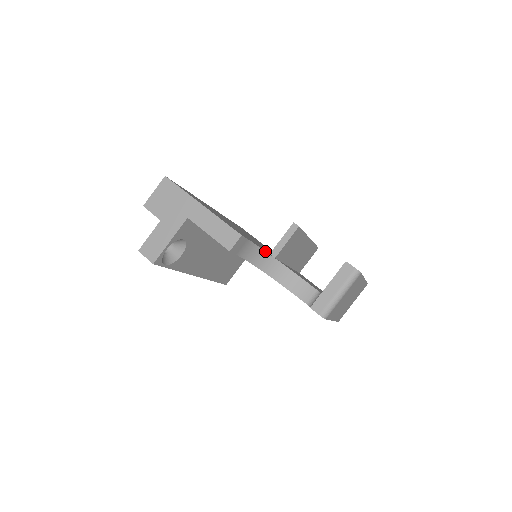
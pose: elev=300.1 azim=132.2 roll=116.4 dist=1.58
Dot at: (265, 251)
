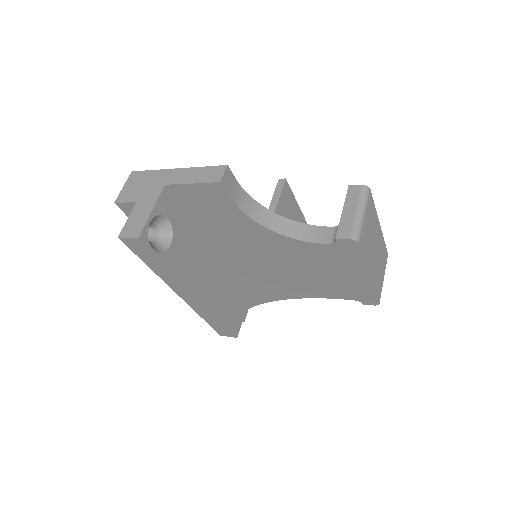
Dot at: (261, 205)
